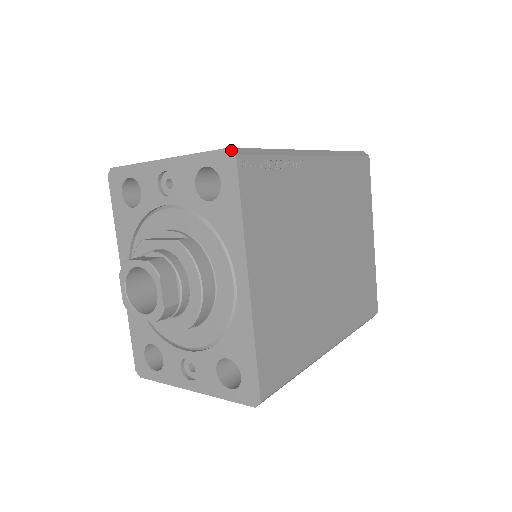
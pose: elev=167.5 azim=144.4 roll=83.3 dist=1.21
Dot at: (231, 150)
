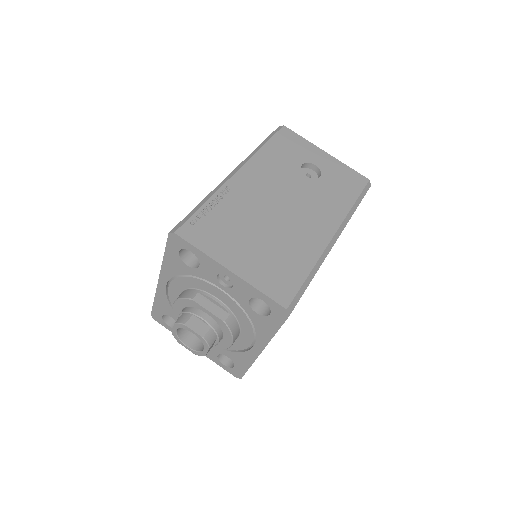
Dot at: (288, 312)
